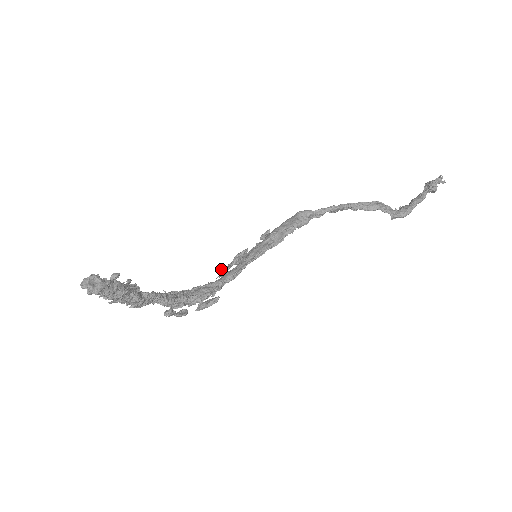
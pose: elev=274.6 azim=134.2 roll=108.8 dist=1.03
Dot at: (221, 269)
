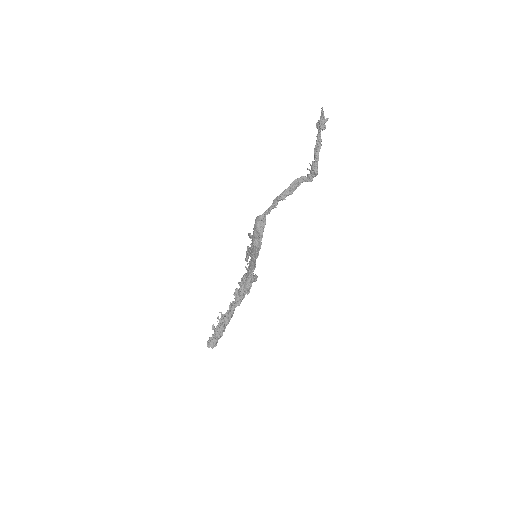
Dot at: (245, 260)
